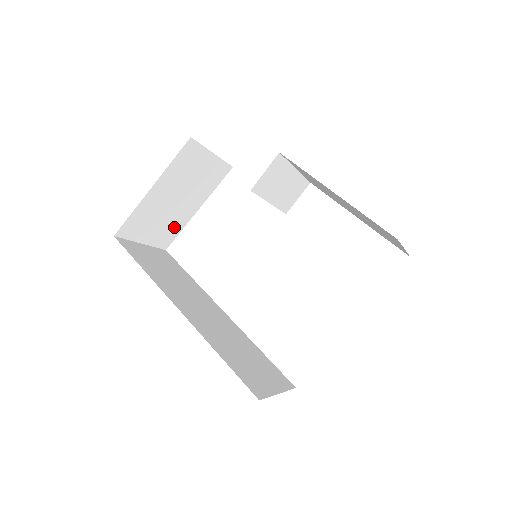
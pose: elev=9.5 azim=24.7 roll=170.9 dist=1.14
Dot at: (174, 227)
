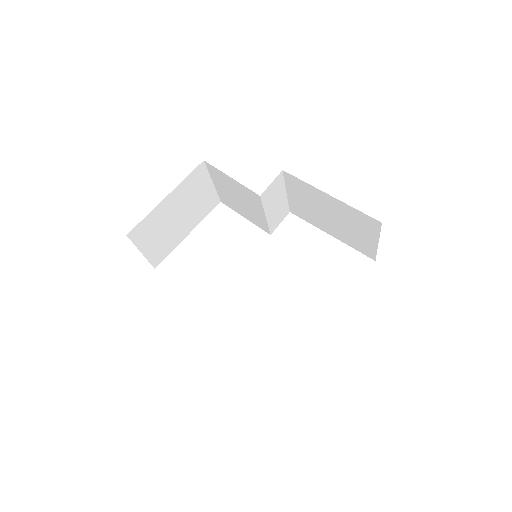
Dot at: (167, 246)
